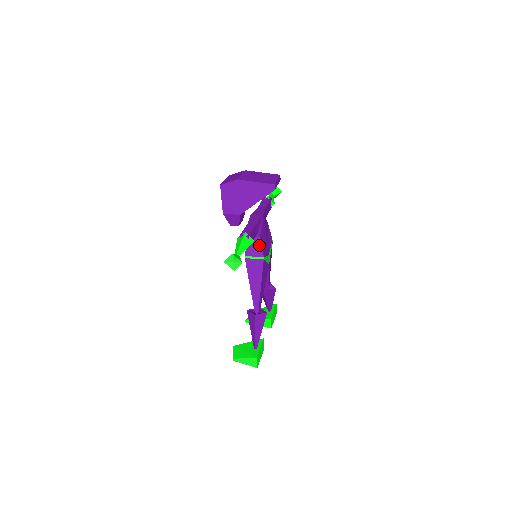
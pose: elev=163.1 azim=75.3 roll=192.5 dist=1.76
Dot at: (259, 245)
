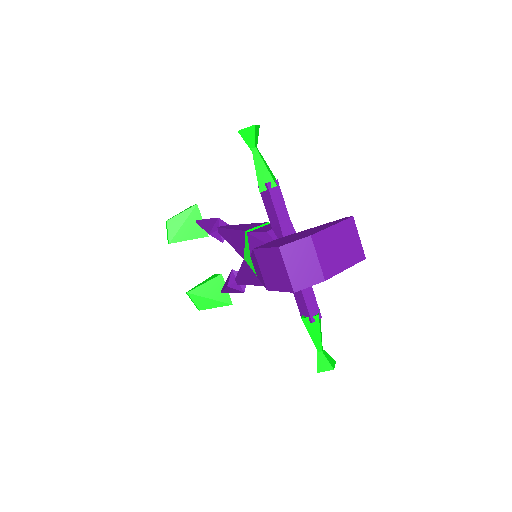
Dot at: occluded
